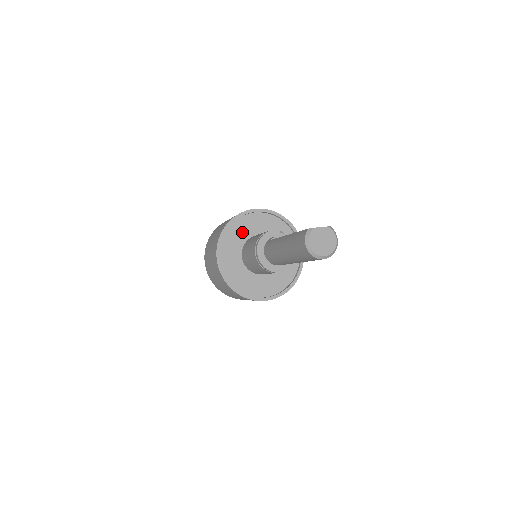
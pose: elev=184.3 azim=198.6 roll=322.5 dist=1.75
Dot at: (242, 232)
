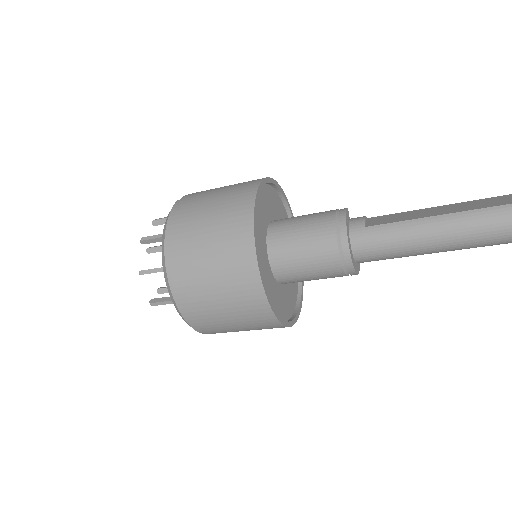
Dot at: (261, 223)
